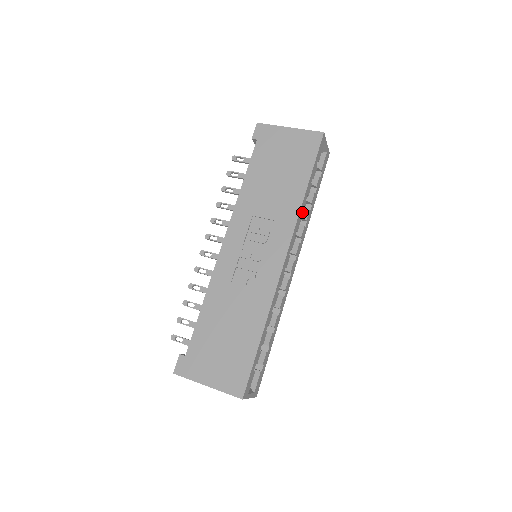
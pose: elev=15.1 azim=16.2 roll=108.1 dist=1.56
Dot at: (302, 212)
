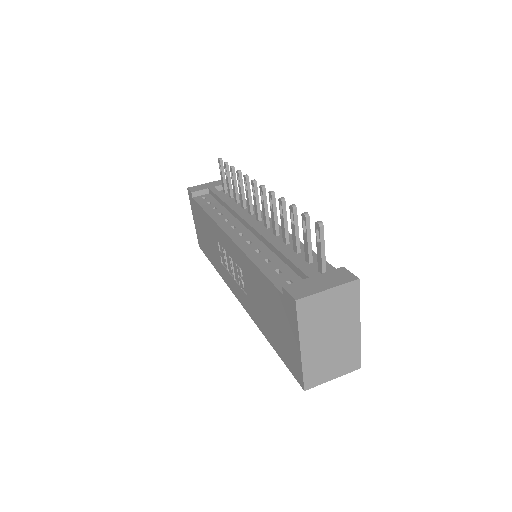
Dot at: occluded
